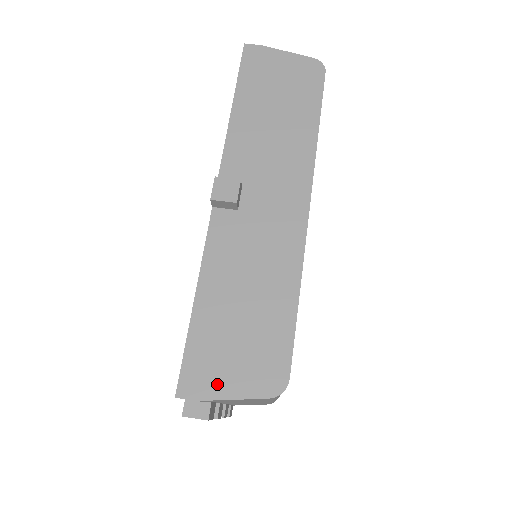
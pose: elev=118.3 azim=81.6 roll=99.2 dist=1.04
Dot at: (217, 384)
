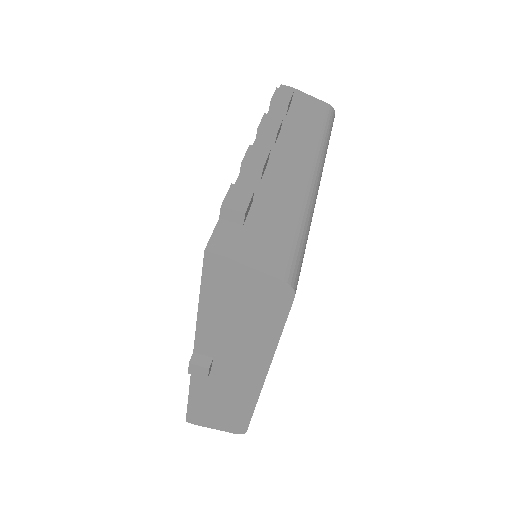
Dot at: (207, 424)
